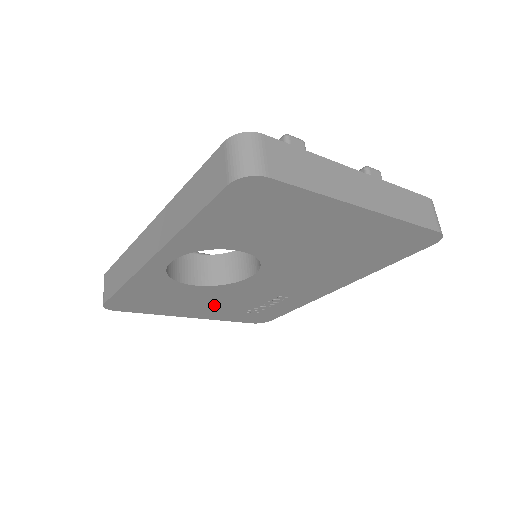
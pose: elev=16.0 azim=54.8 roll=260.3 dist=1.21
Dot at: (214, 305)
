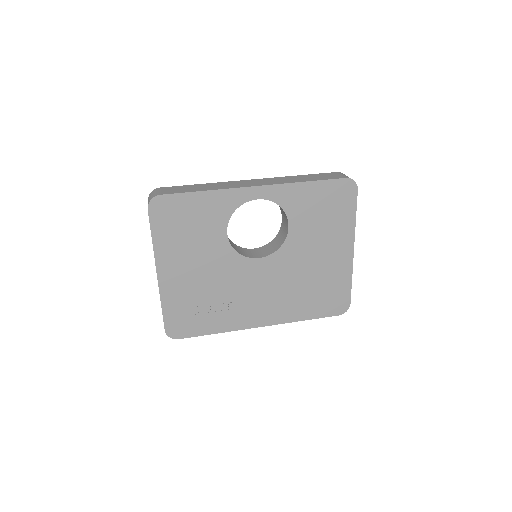
Dot at: (194, 272)
